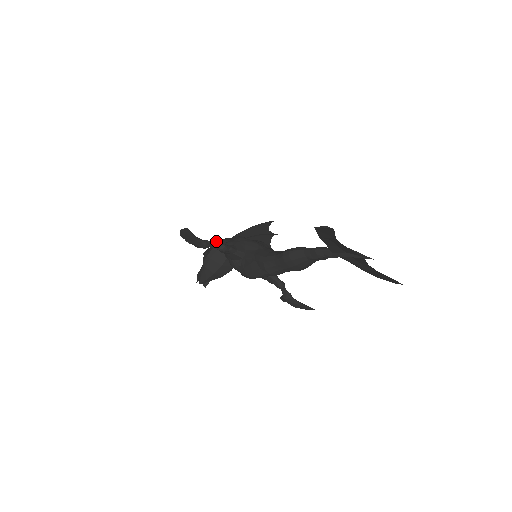
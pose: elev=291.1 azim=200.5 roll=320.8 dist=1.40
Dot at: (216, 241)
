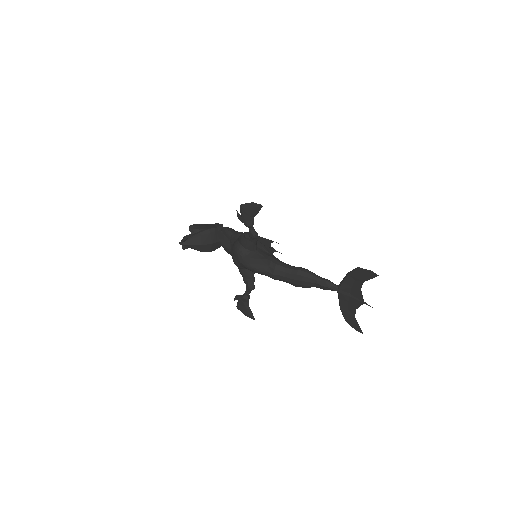
Dot at: (219, 224)
